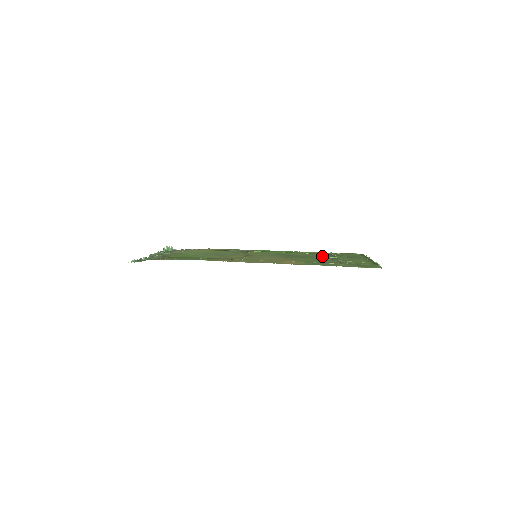
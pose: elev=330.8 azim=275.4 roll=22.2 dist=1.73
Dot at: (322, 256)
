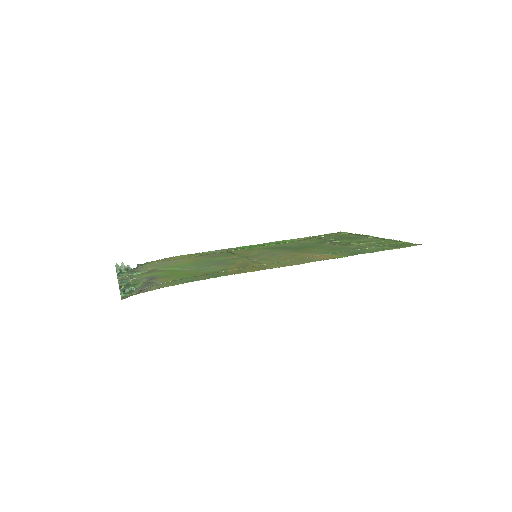
Dot at: (320, 242)
